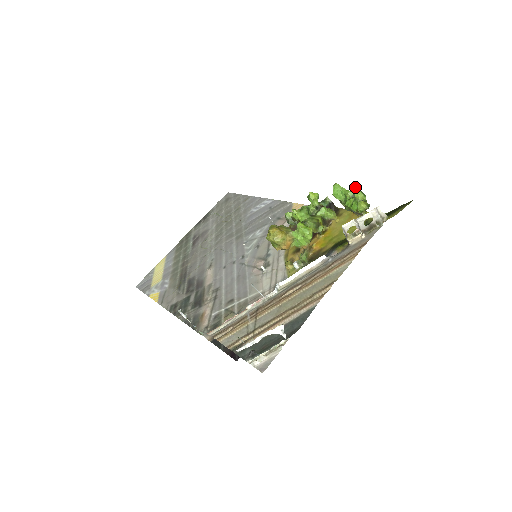
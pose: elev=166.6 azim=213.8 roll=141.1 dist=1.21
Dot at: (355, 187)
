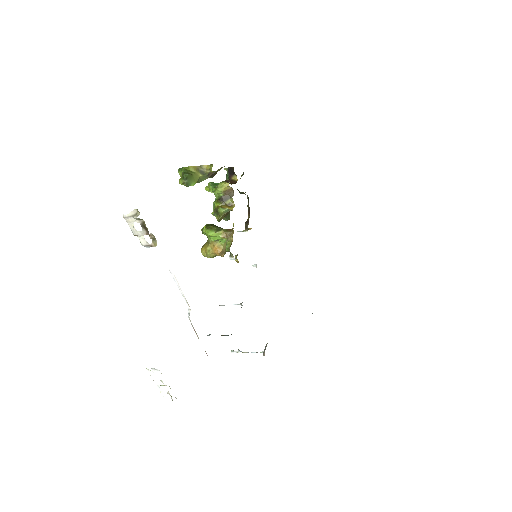
Dot at: (178, 171)
